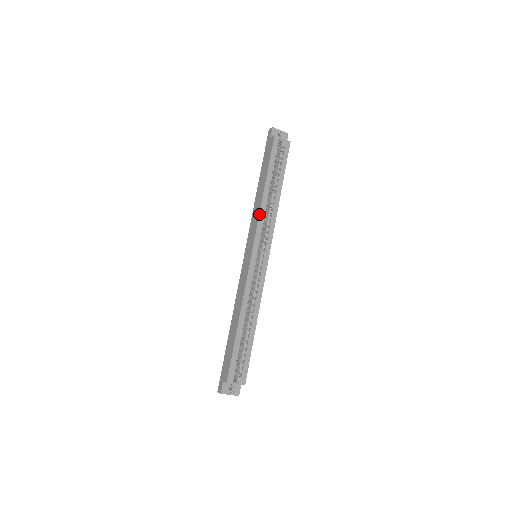
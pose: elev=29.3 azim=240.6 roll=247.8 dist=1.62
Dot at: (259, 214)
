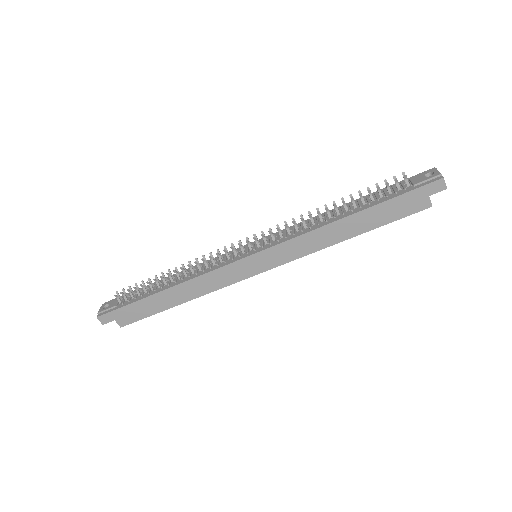
Dot at: occluded
